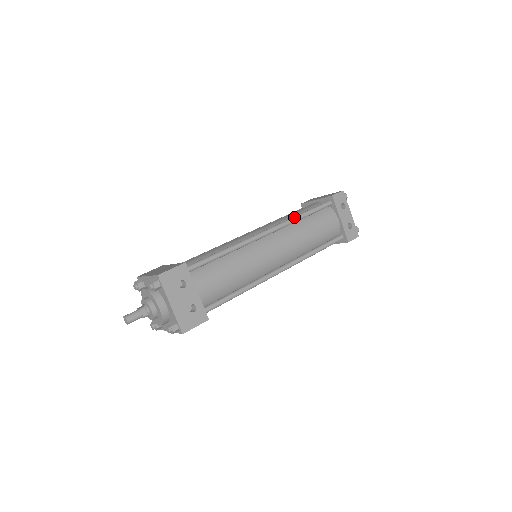
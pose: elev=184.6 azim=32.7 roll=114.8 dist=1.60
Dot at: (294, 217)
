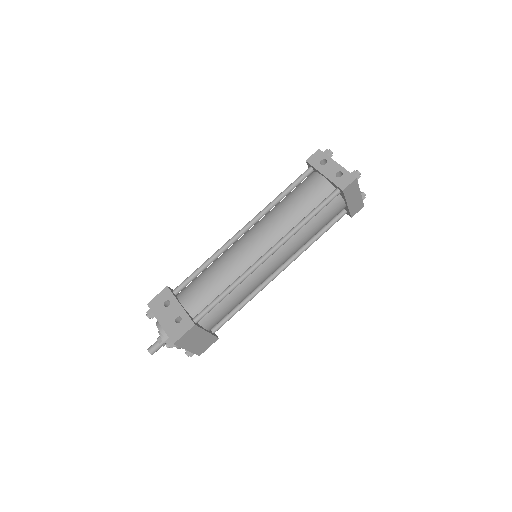
Dot at: (270, 202)
